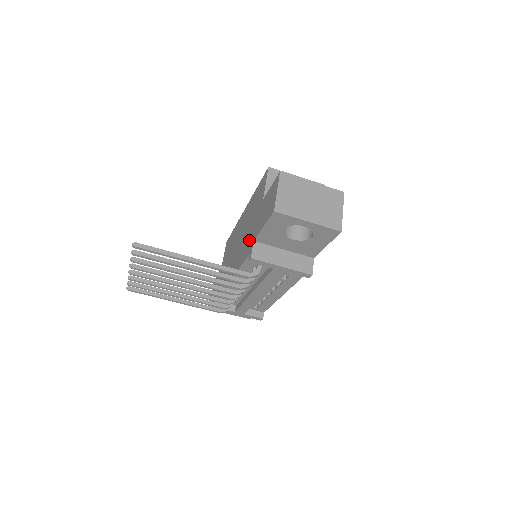
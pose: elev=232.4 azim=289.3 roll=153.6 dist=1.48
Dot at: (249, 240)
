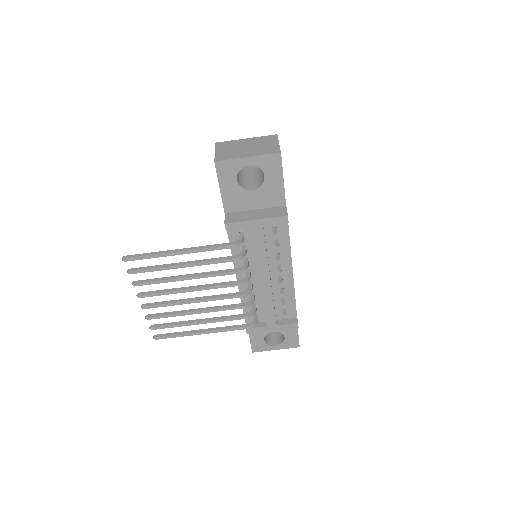
Dot at: occluded
